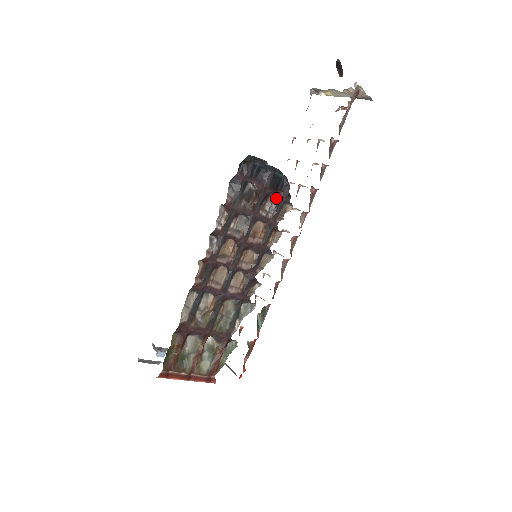
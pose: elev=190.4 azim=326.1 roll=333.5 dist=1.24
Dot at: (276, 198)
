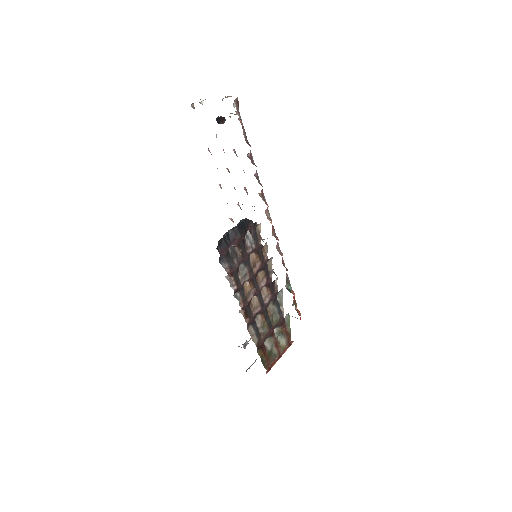
Dot at: (248, 232)
